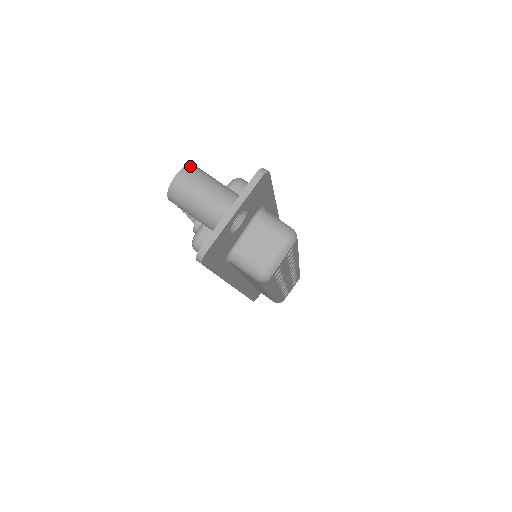
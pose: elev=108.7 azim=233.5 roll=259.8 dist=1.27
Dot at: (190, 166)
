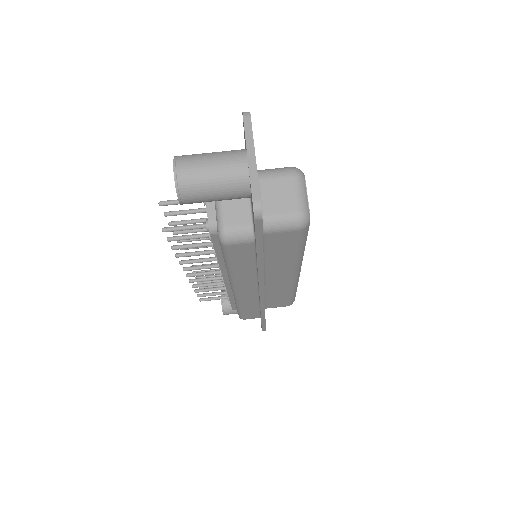
Dot at: (178, 156)
